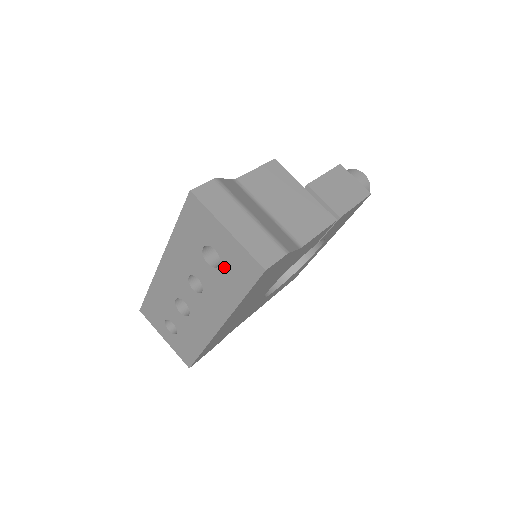
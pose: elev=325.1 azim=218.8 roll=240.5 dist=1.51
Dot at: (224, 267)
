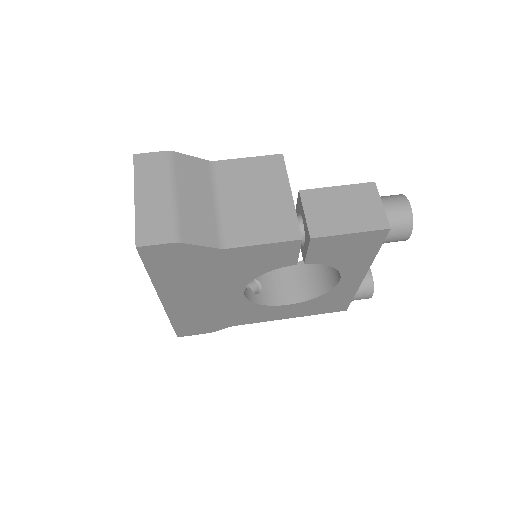
Dot at: occluded
